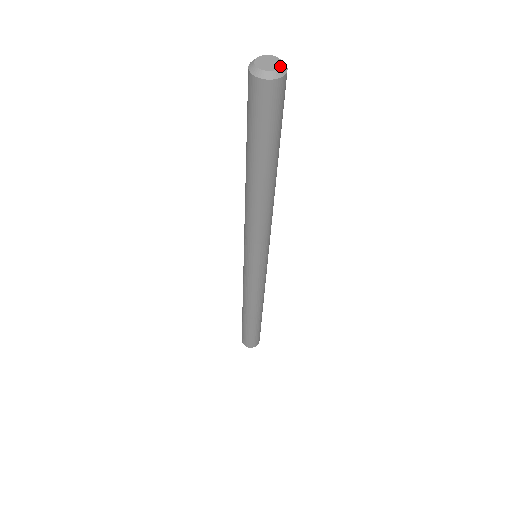
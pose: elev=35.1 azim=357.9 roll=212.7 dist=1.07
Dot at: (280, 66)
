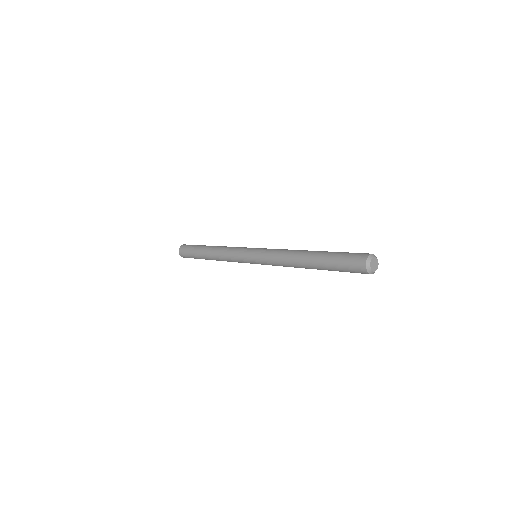
Dot at: (378, 263)
